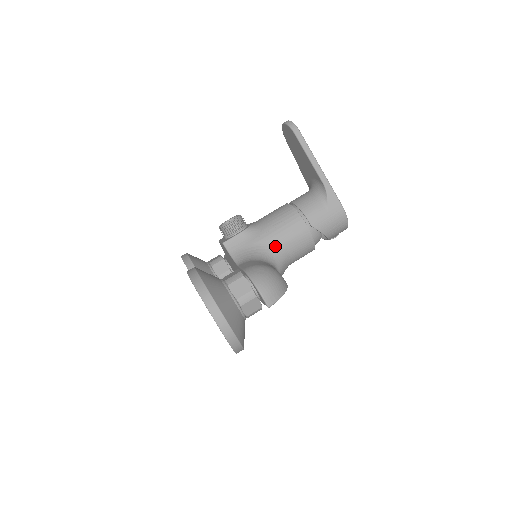
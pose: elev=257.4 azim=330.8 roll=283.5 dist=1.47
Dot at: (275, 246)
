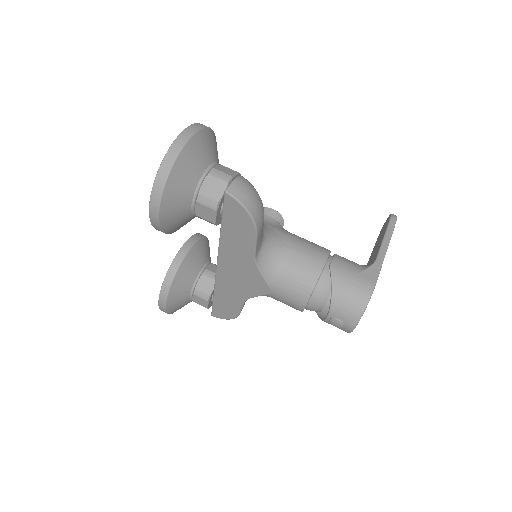
Dot at: (283, 241)
